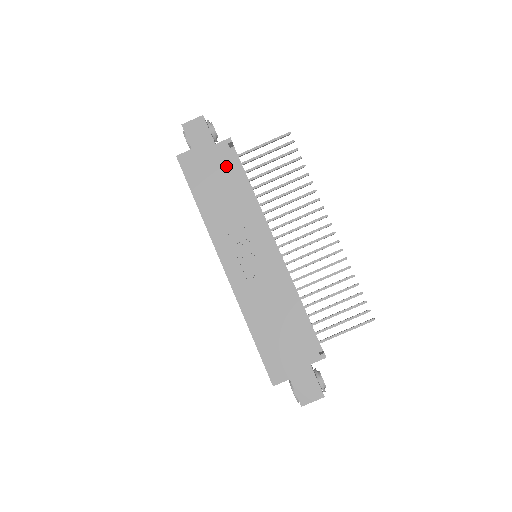
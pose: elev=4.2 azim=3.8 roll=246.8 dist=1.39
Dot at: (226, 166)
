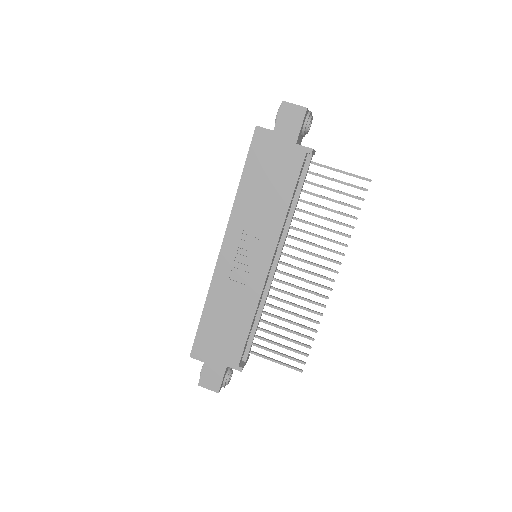
Dot at: (289, 171)
